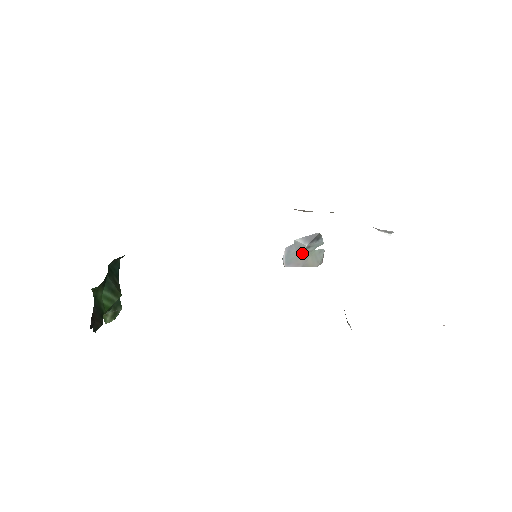
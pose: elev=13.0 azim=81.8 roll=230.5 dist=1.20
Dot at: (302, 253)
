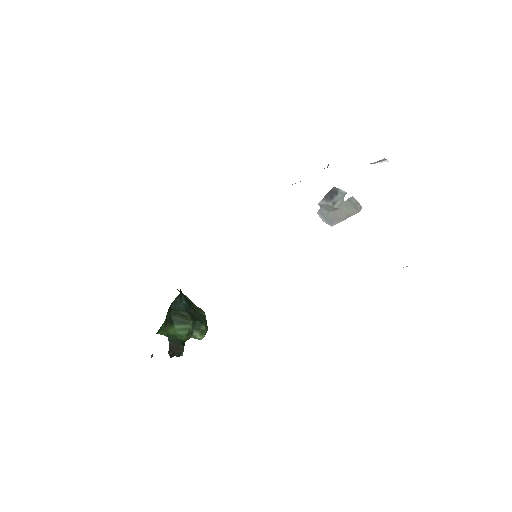
Dot at: (334, 210)
